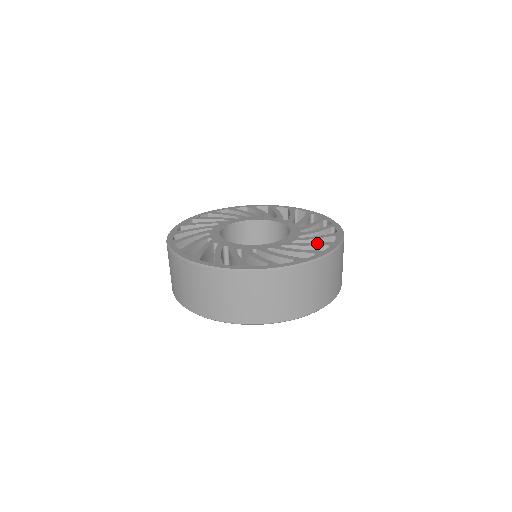
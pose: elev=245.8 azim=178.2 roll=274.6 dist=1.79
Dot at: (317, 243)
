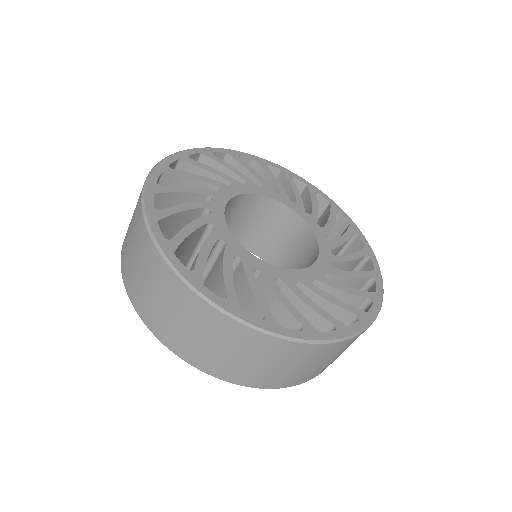
Dot at: (346, 234)
